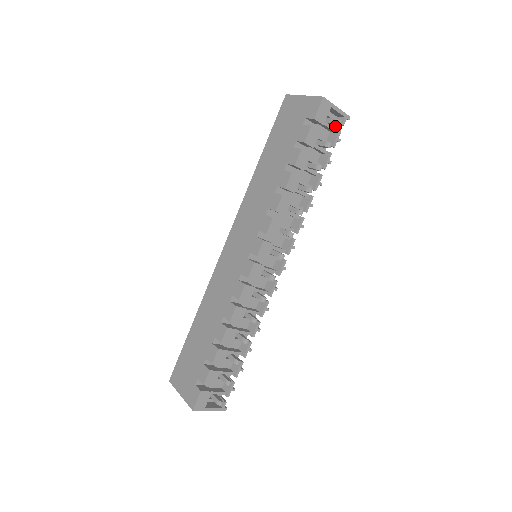
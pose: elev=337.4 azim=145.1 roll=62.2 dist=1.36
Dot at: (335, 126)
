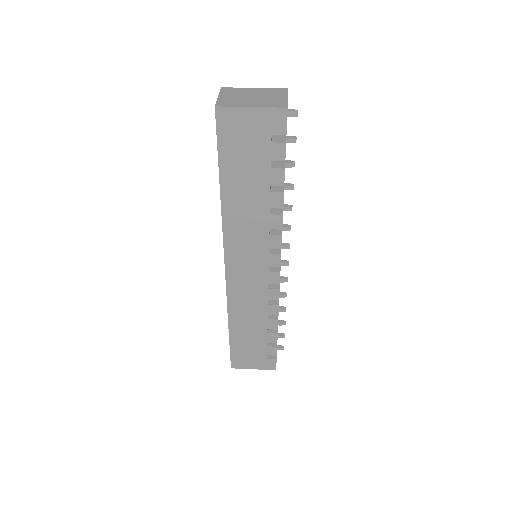
Dot at: occluded
